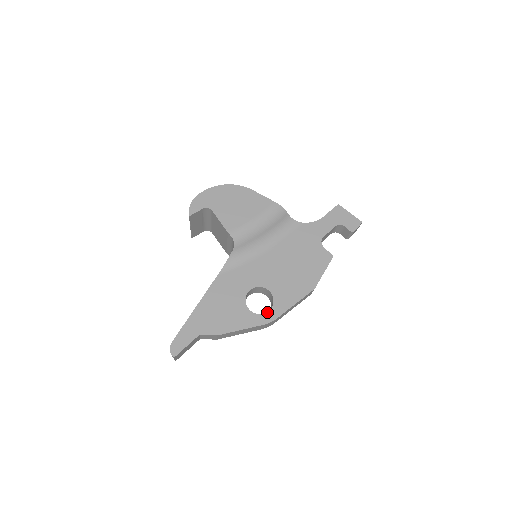
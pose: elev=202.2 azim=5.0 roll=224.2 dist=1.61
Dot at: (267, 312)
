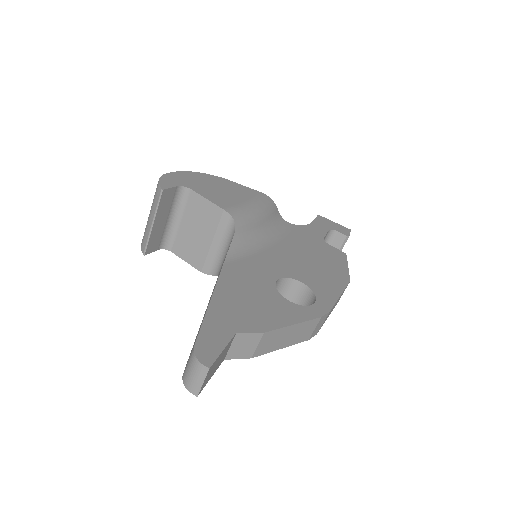
Dot at: (314, 303)
